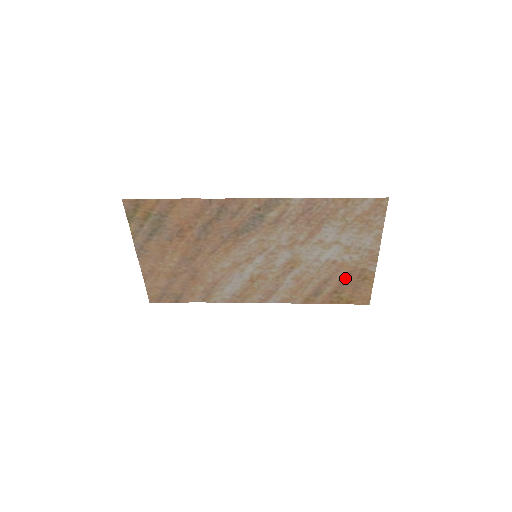
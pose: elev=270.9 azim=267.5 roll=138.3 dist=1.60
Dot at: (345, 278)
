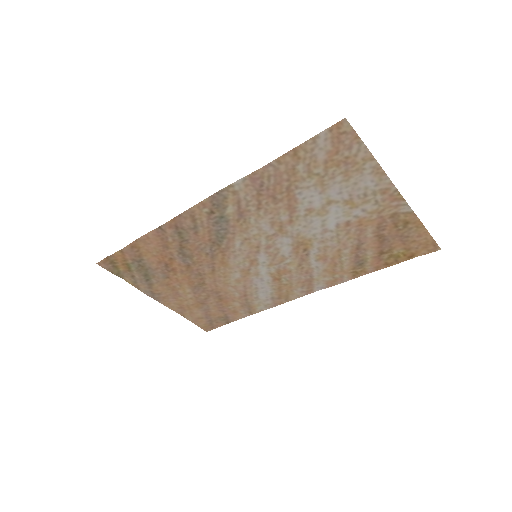
Dot at: (379, 234)
